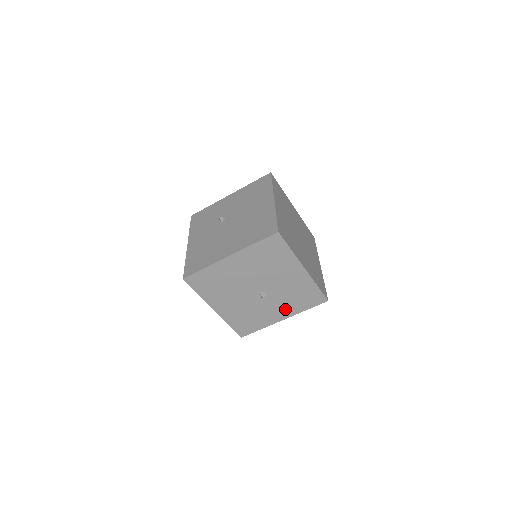
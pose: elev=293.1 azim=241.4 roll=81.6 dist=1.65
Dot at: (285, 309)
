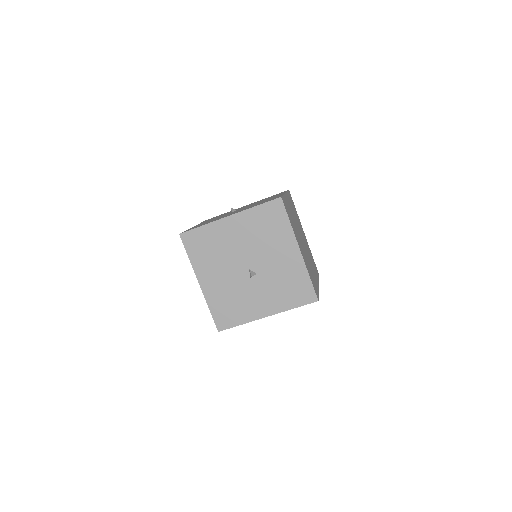
Dot at: (271, 301)
